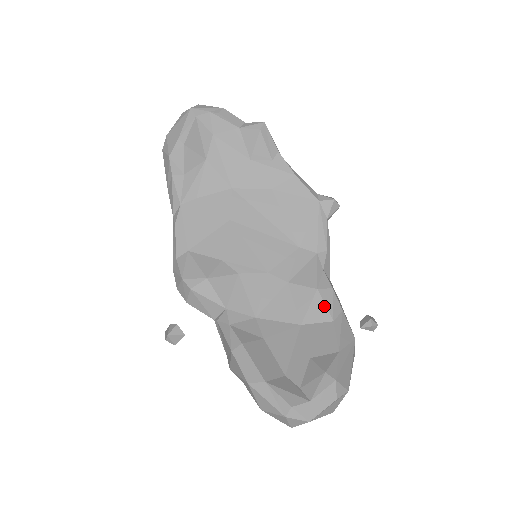
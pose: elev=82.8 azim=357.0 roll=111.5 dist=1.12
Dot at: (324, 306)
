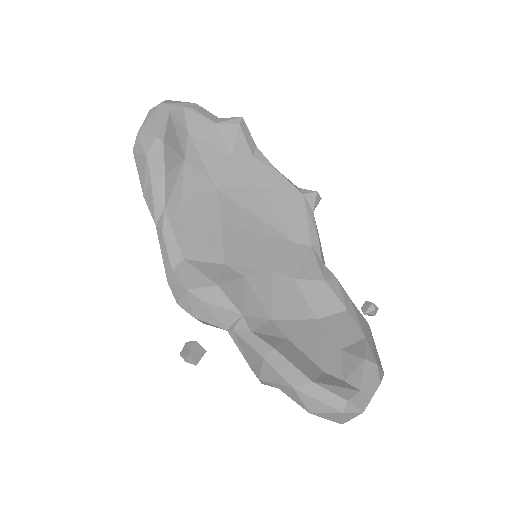
Dot at: (335, 296)
